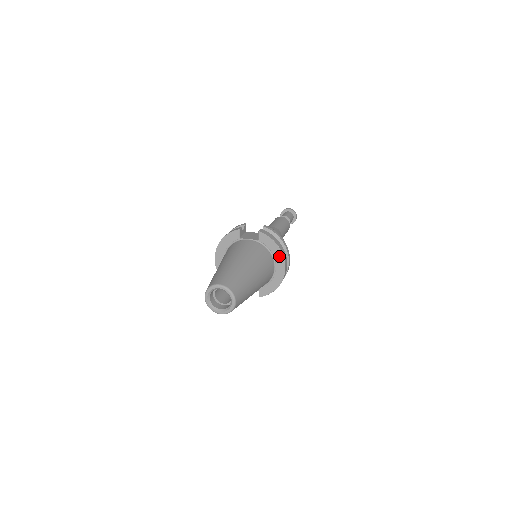
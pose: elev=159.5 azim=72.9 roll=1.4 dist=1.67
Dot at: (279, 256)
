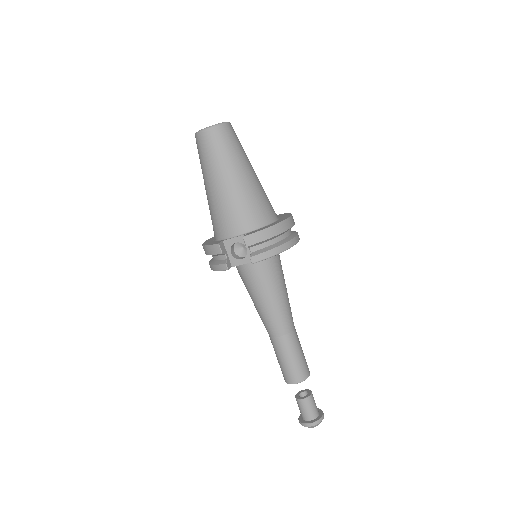
Dot at: (286, 215)
